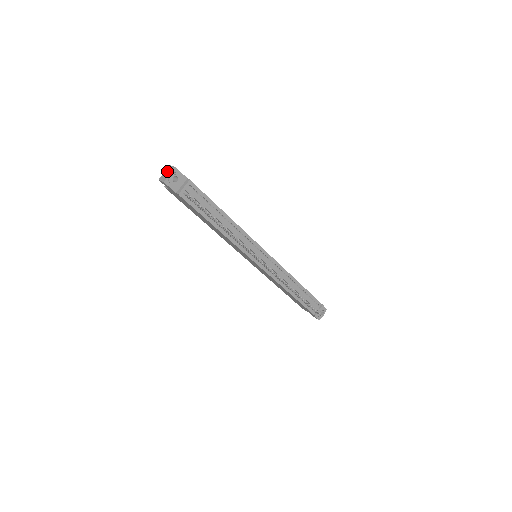
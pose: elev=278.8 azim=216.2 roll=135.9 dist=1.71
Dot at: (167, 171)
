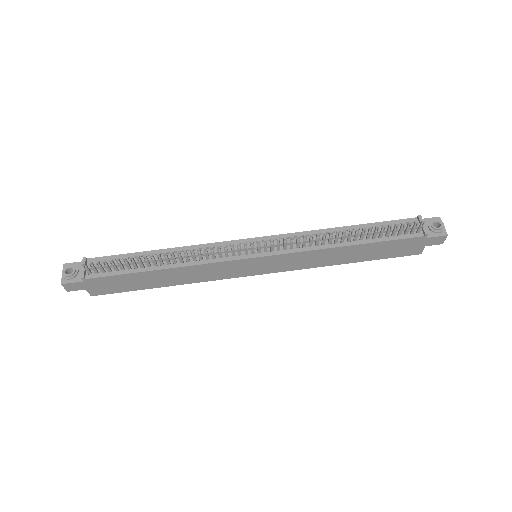
Dot at: occluded
